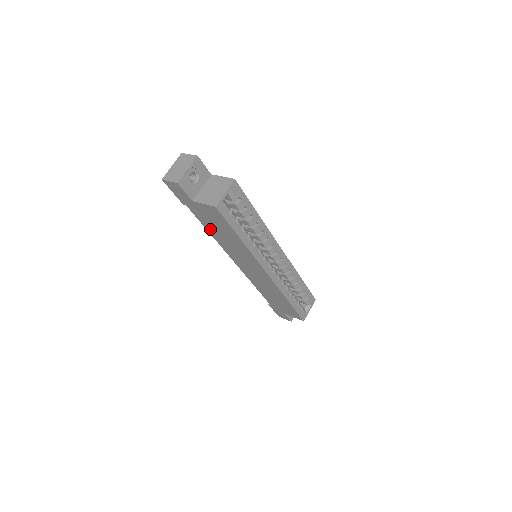
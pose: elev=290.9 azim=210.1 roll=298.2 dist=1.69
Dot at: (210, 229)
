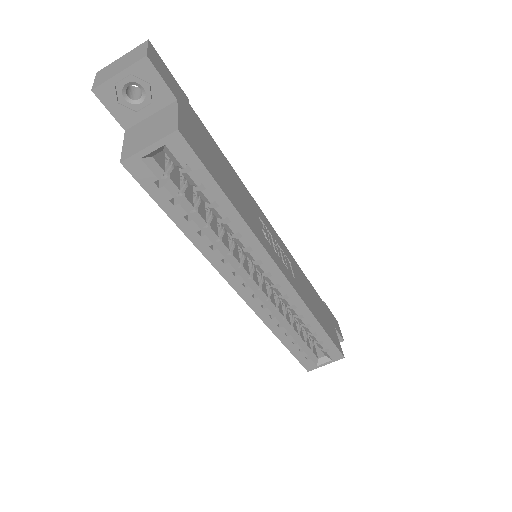
Dot at: occluded
